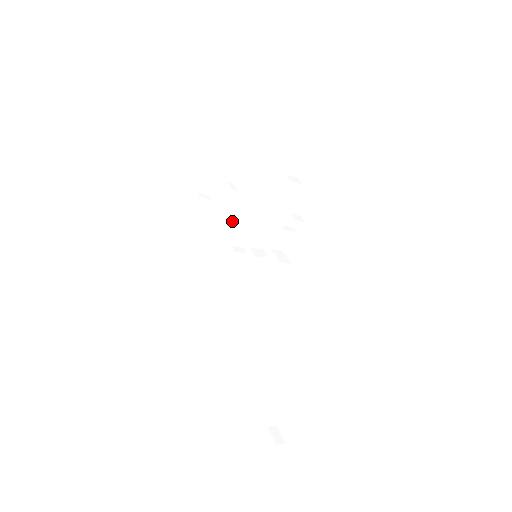
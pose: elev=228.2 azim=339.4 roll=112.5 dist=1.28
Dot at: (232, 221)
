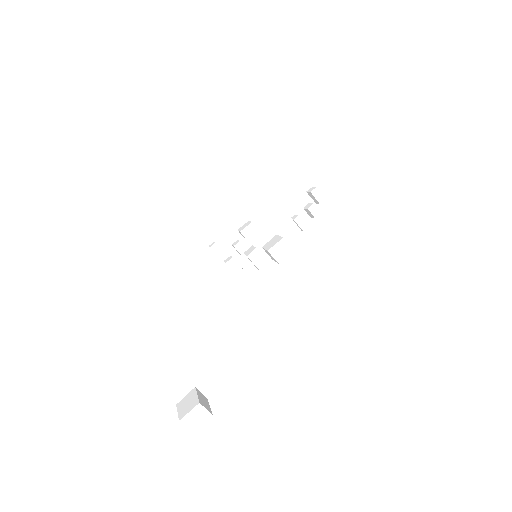
Dot at: (241, 244)
